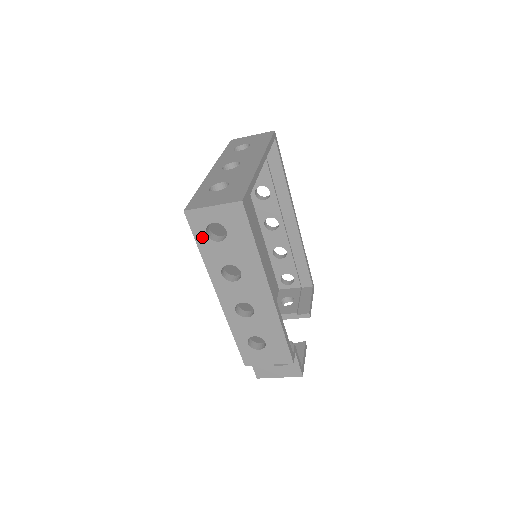
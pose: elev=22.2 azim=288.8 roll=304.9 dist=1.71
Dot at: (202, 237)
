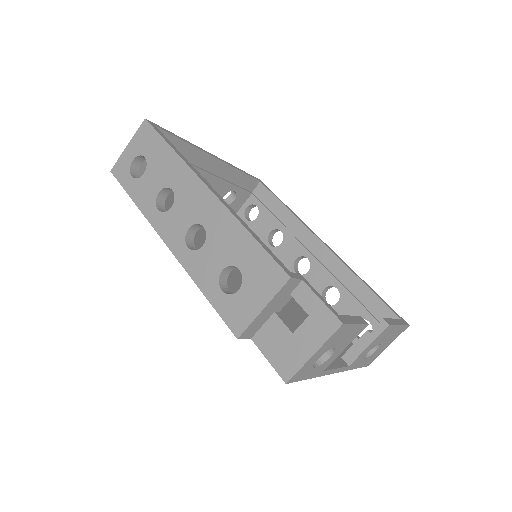
Dot at: (130, 183)
